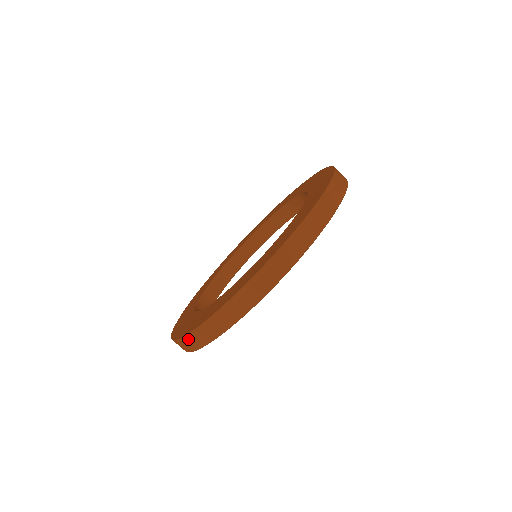
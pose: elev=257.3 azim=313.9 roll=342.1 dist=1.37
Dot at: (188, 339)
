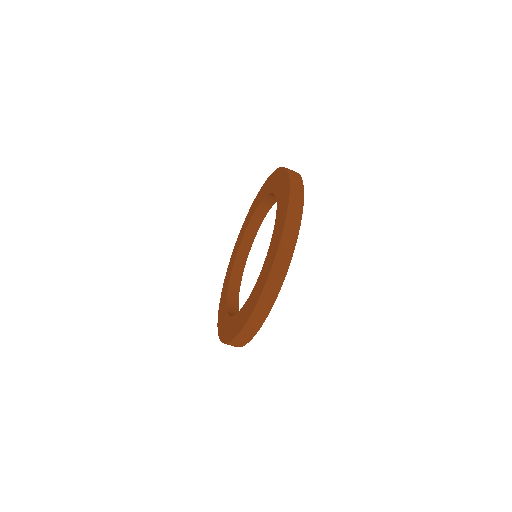
Dot at: occluded
